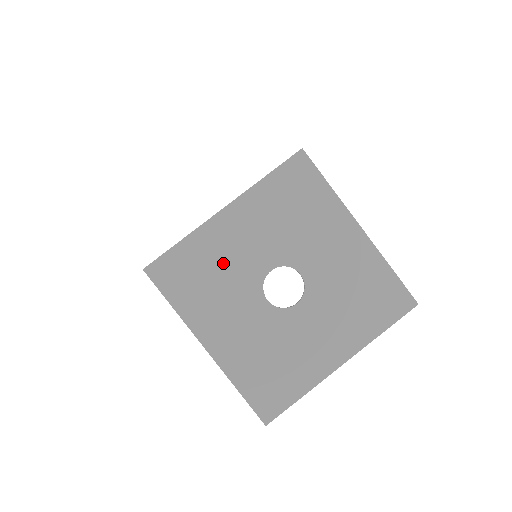
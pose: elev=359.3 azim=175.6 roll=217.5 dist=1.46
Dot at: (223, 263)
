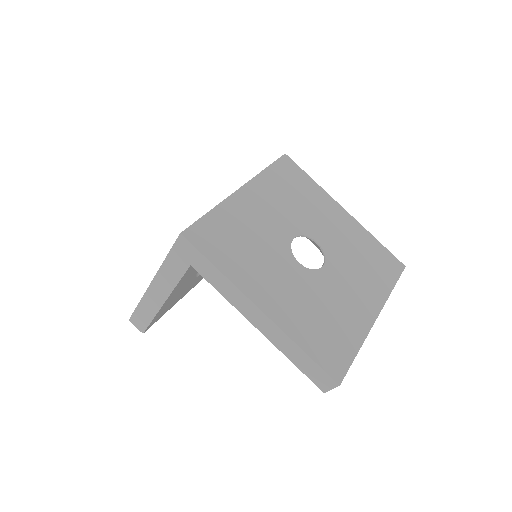
Dot at: (253, 231)
